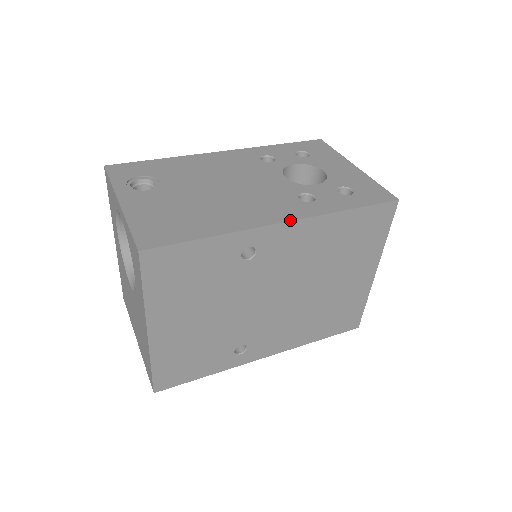
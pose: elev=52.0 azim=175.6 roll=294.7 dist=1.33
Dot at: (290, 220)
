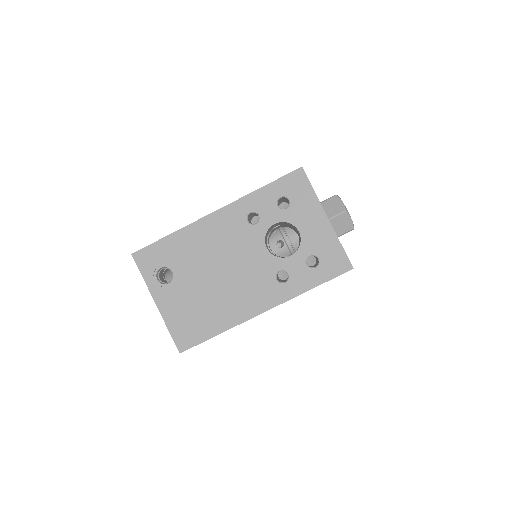
Dot at: (269, 309)
